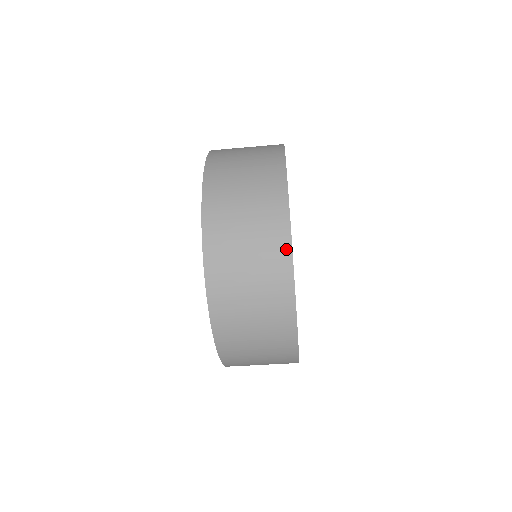
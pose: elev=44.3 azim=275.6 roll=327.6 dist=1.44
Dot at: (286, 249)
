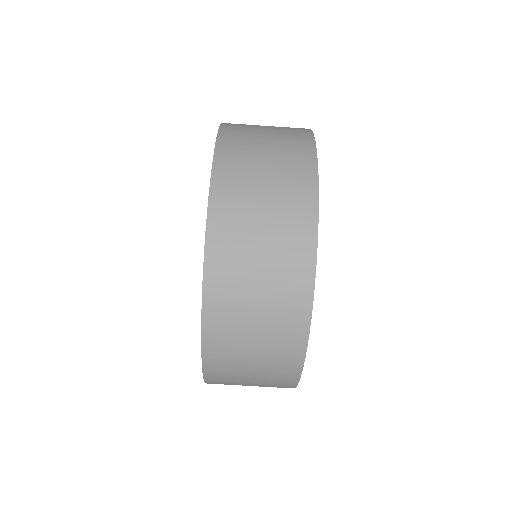
Dot at: (310, 158)
